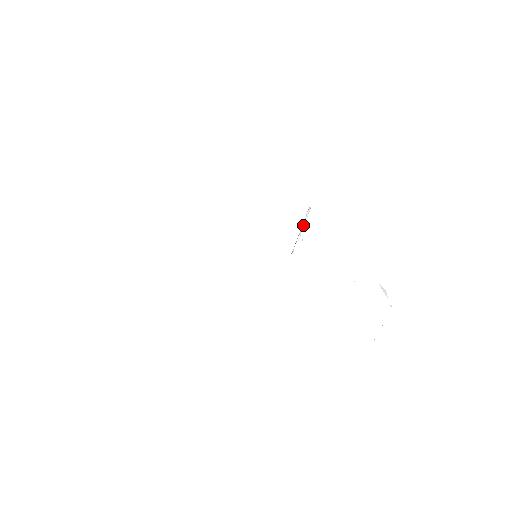
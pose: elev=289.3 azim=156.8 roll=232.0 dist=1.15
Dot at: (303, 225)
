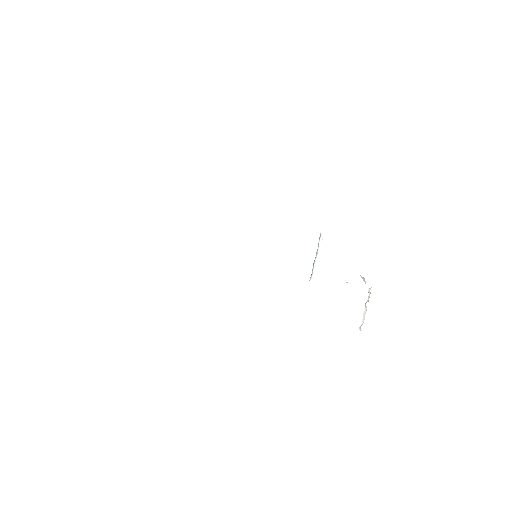
Dot at: (318, 252)
